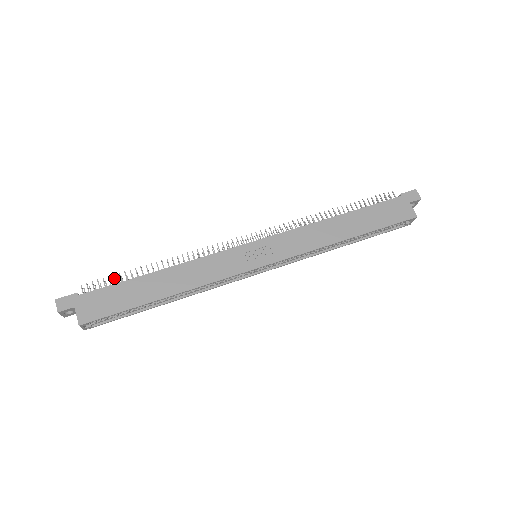
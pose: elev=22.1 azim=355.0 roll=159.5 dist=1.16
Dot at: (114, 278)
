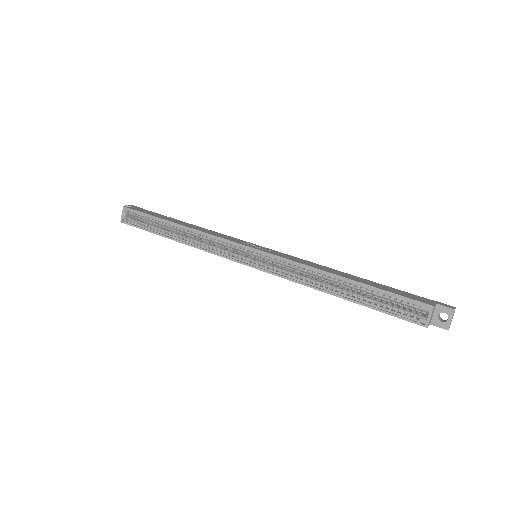
Dot at: occluded
